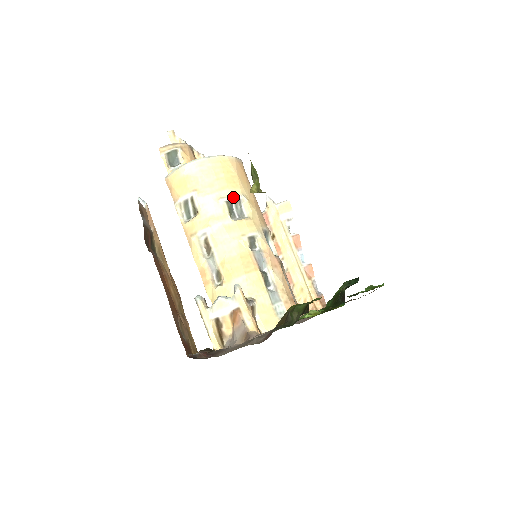
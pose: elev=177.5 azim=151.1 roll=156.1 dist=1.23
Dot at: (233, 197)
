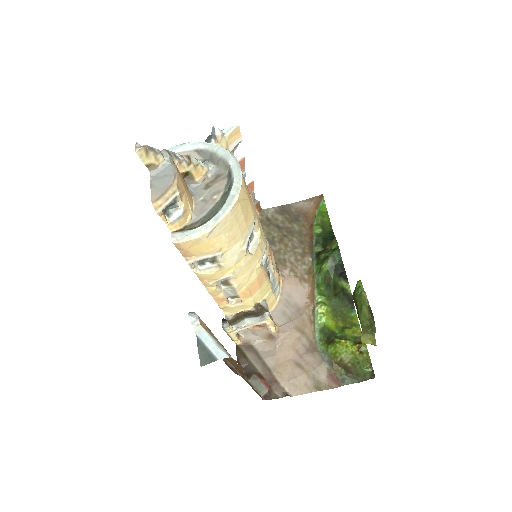
Dot at: (250, 232)
